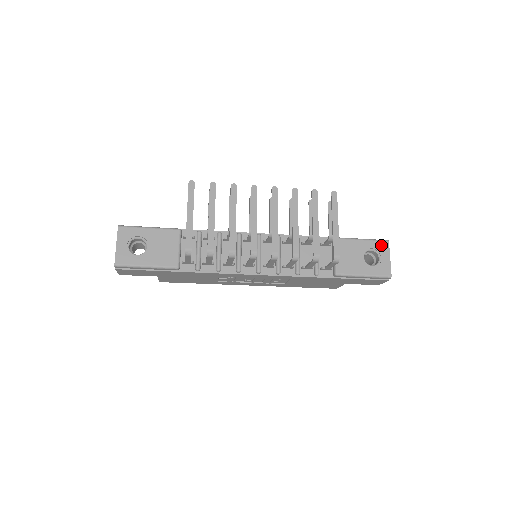
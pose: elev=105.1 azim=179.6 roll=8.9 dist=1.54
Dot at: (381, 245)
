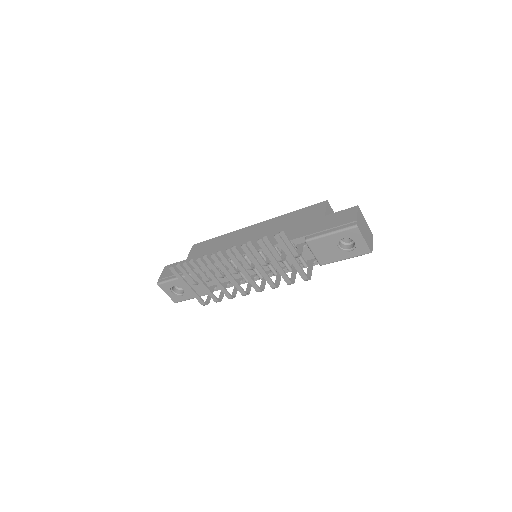
Dot at: (351, 233)
